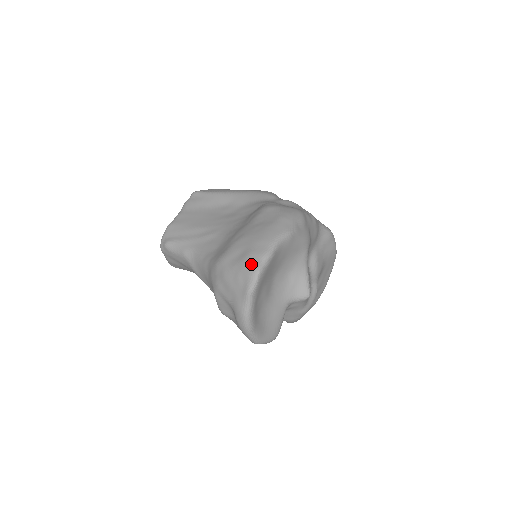
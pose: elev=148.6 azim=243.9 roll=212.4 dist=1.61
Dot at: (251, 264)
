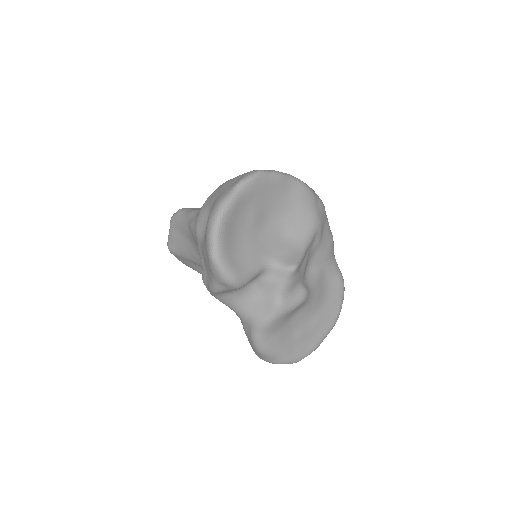
Dot at: occluded
